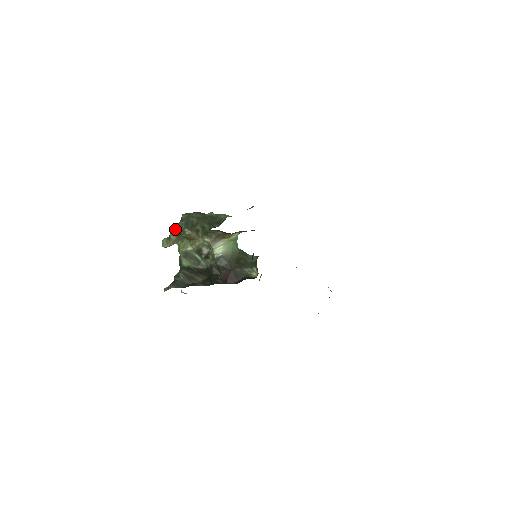
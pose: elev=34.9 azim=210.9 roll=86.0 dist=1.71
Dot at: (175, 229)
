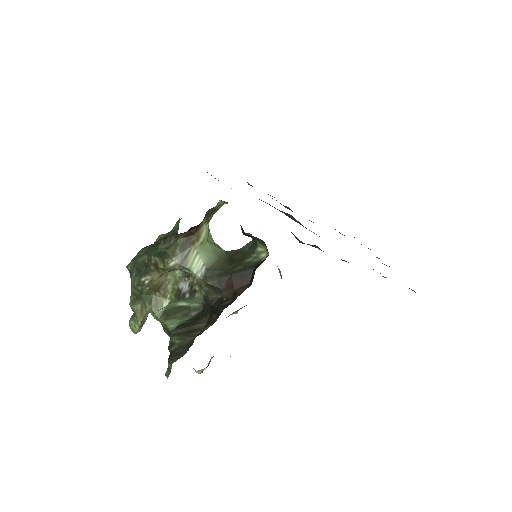
Dot at: (132, 294)
